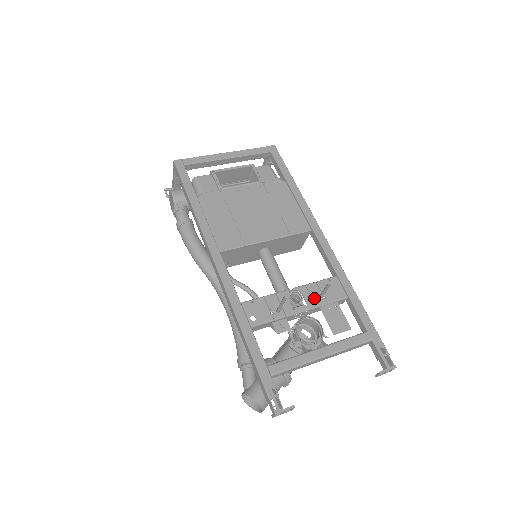
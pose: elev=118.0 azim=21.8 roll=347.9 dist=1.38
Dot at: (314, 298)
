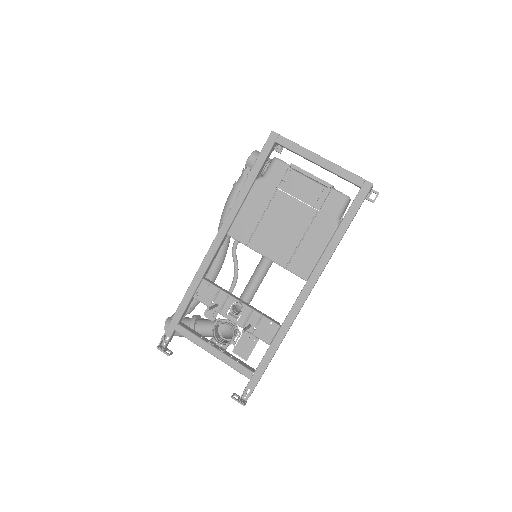
Dot at: (247, 322)
